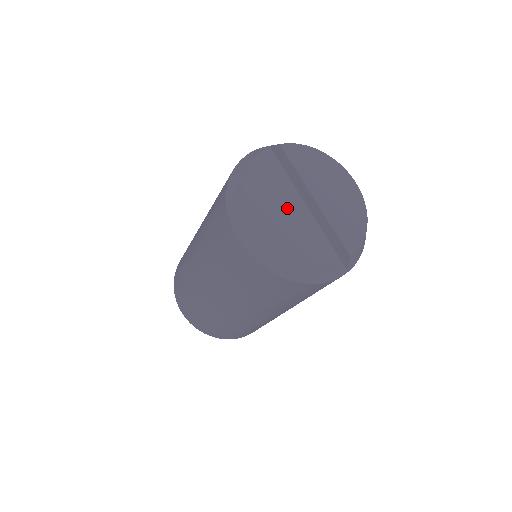
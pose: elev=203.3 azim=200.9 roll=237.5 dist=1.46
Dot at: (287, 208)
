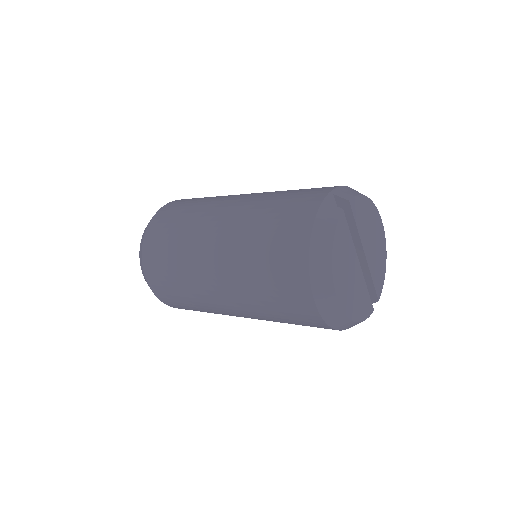
Dot at: (353, 272)
